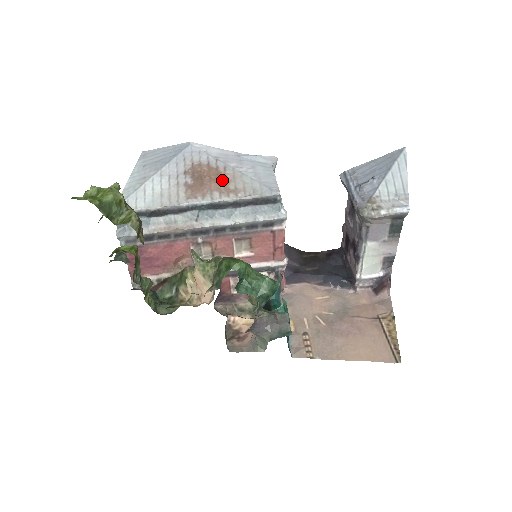
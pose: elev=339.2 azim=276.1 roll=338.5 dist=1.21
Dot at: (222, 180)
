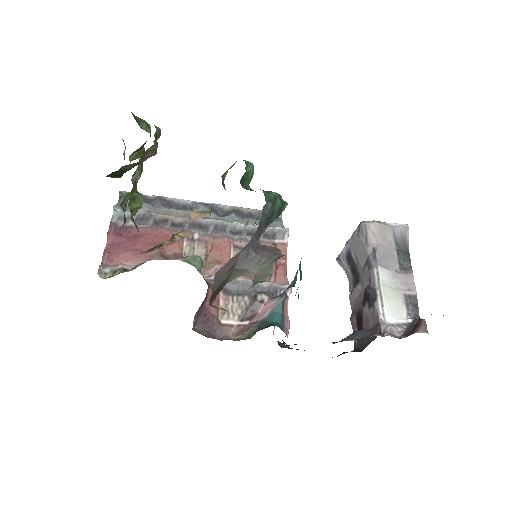
Dot at: occluded
